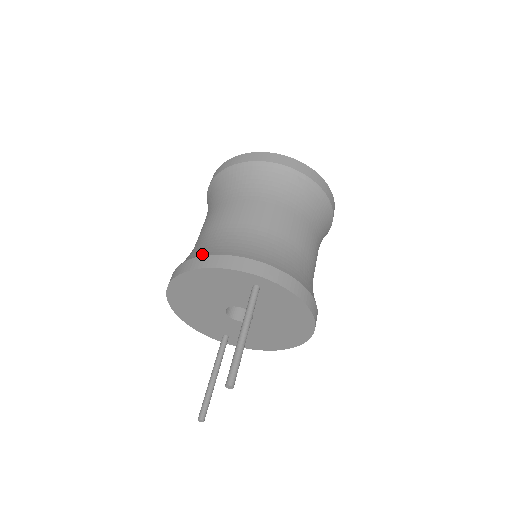
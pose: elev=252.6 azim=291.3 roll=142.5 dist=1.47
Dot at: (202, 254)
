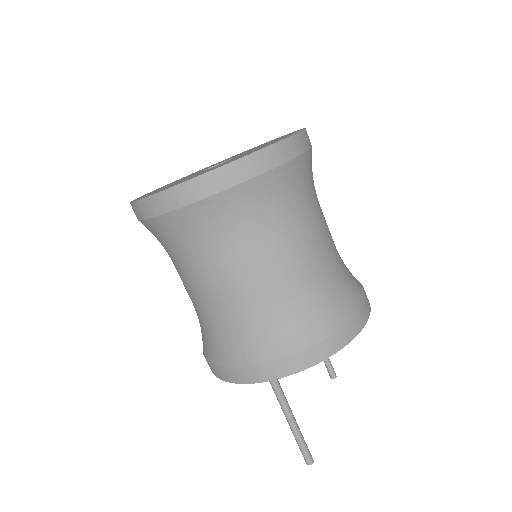
Dot at: (205, 355)
